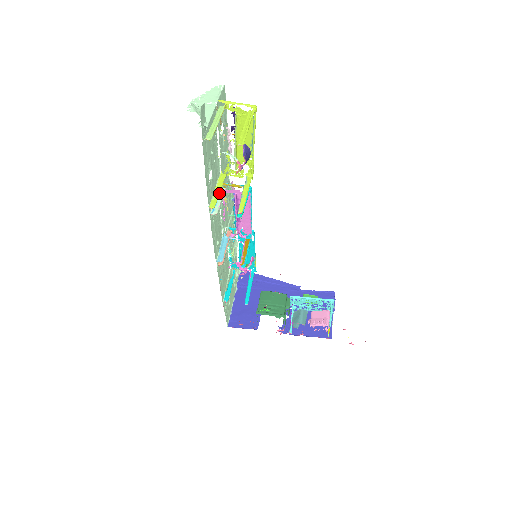
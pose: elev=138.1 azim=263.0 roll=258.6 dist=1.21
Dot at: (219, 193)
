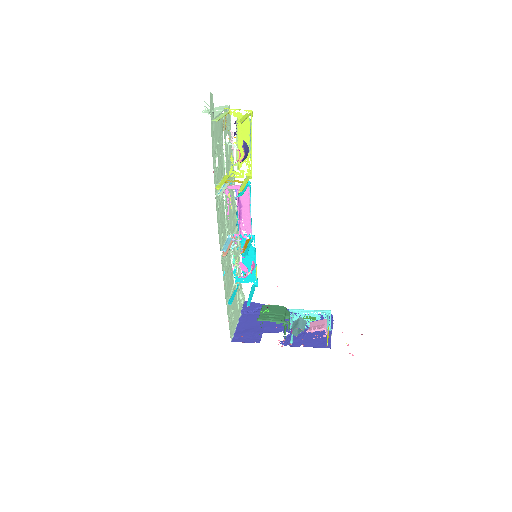
Dot at: occluded
